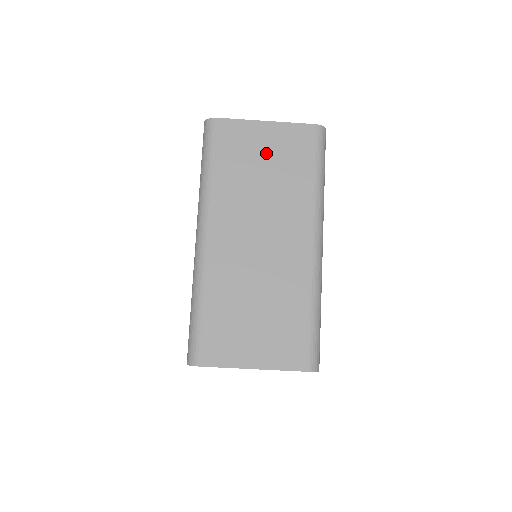
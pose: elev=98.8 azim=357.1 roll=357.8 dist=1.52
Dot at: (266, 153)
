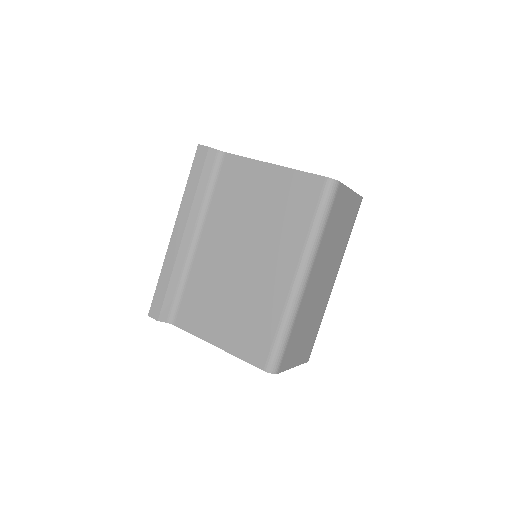
Dot at: (344, 216)
